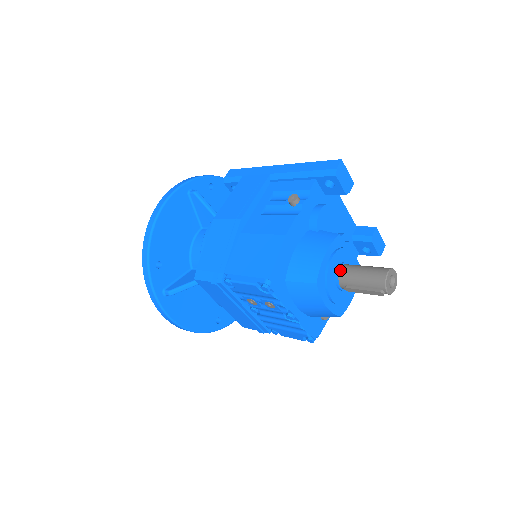
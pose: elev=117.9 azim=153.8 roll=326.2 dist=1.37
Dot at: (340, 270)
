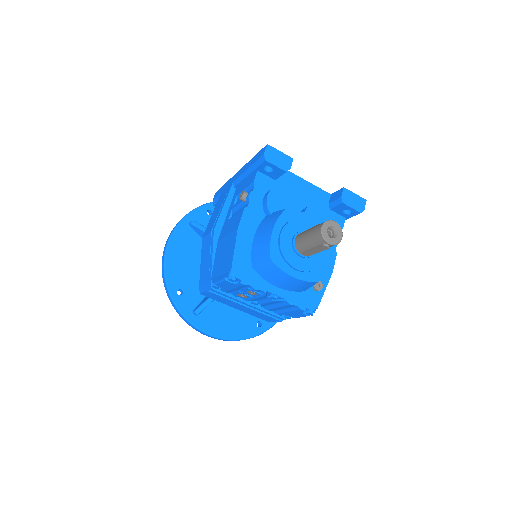
Dot at: (295, 240)
